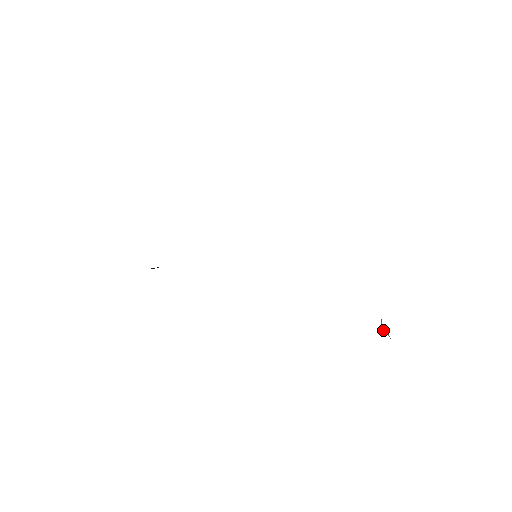
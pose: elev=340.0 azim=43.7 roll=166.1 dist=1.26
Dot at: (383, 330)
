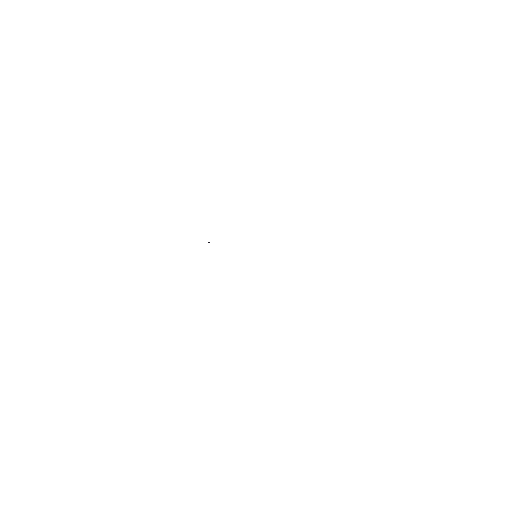
Dot at: occluded
